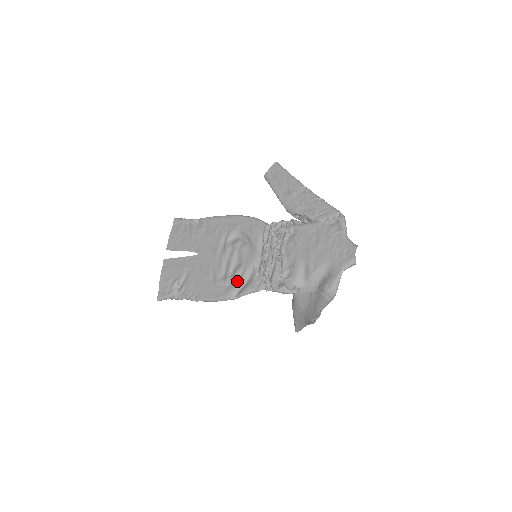
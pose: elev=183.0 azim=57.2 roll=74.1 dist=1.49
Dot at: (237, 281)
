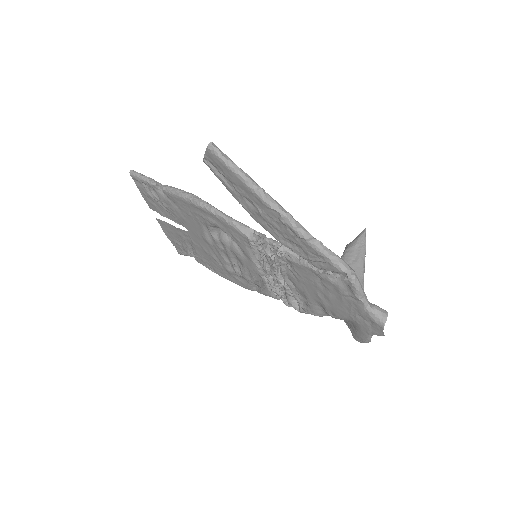
Dot at: (249, 281)
